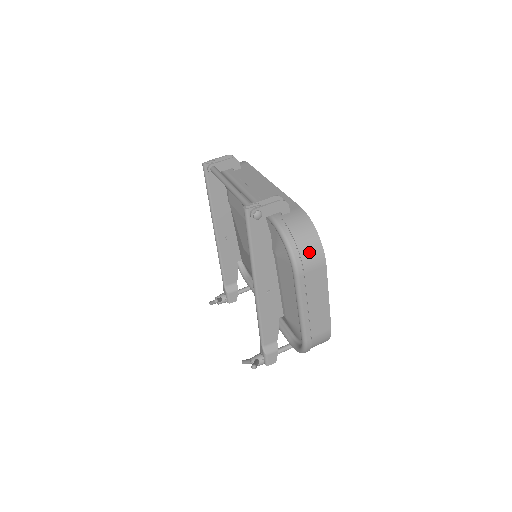
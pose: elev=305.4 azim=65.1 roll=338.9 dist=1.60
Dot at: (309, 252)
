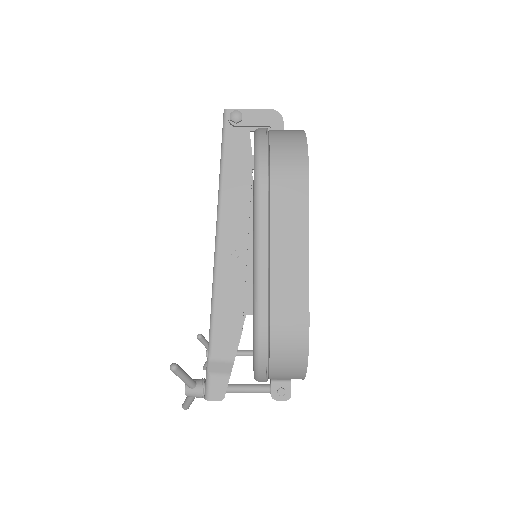
Dot at: (285, 155)
